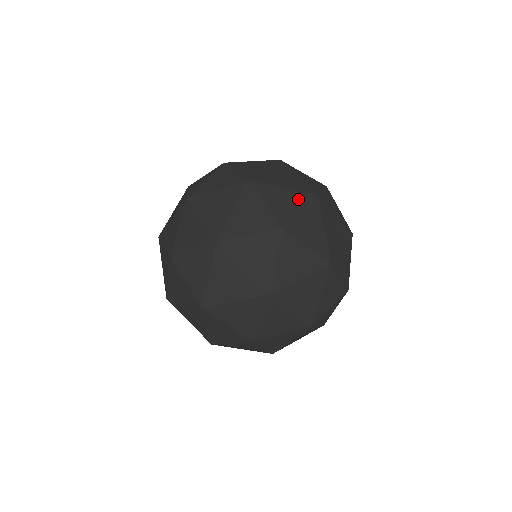
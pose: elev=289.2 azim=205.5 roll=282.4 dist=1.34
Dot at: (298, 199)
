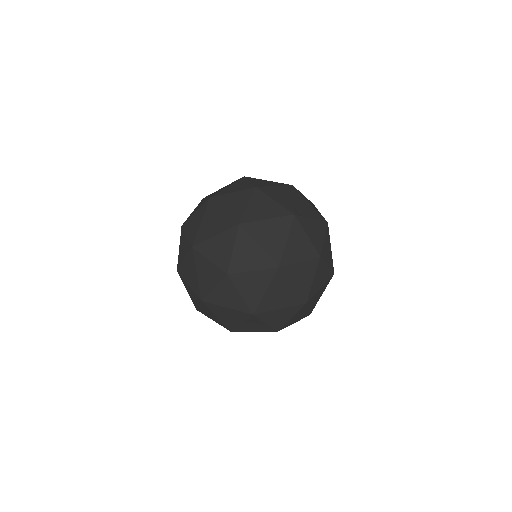
Dot at: (227, 239)
